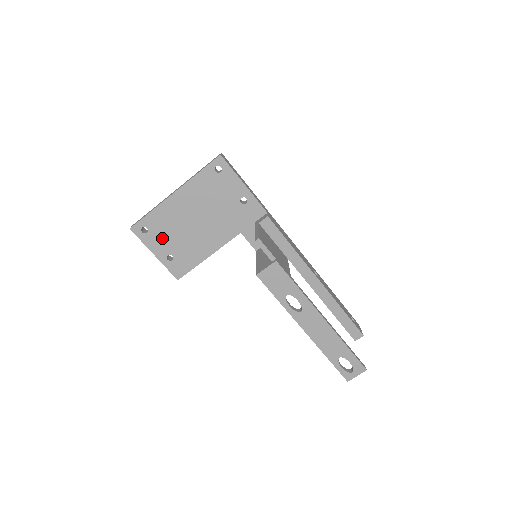
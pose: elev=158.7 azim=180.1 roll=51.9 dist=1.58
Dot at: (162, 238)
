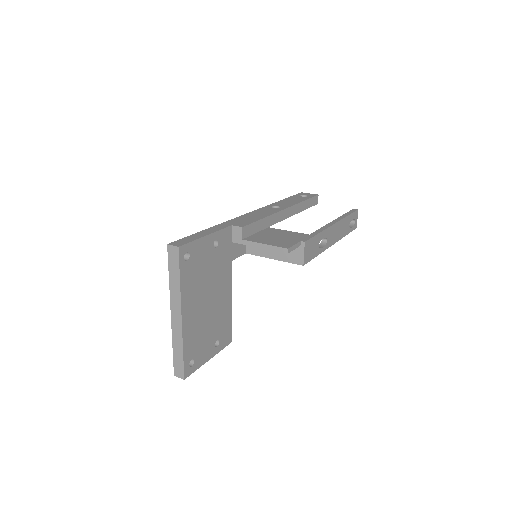
Dot at: (203, 346)
